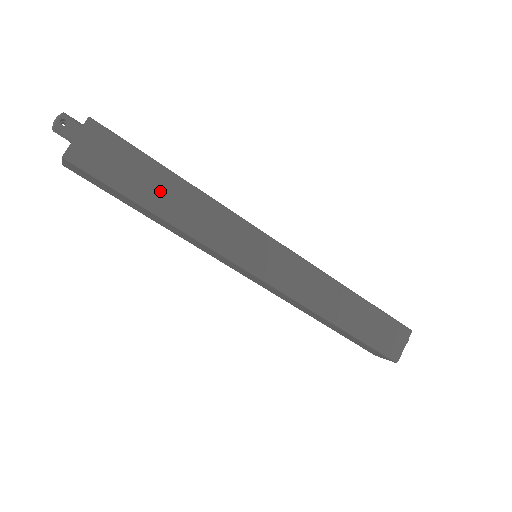
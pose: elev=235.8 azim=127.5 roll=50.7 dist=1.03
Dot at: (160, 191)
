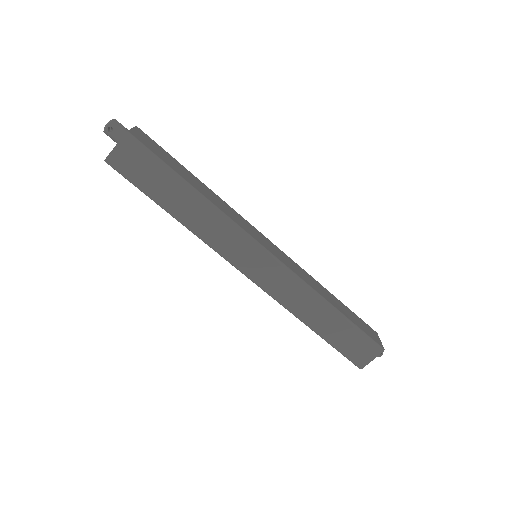
Dot at: (176, 198)
